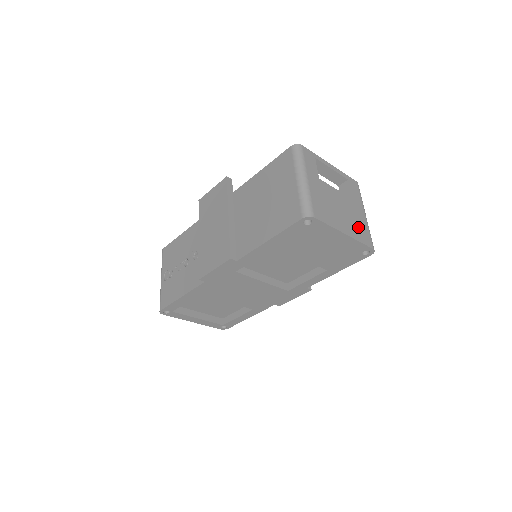
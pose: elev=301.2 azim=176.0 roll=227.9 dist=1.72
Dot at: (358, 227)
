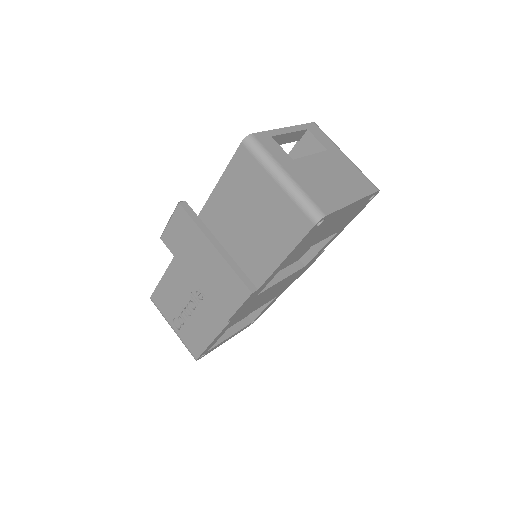
Dot at: (354, 180)
